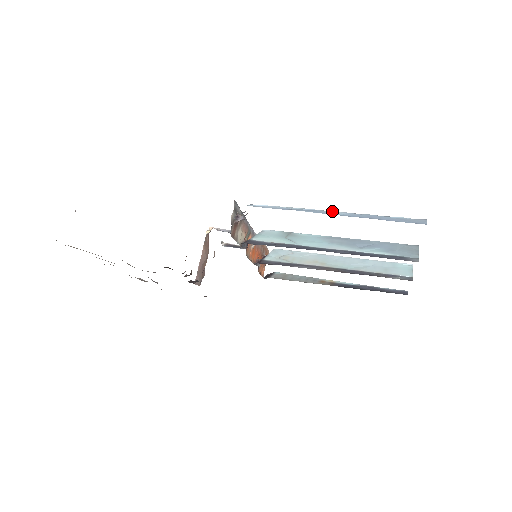
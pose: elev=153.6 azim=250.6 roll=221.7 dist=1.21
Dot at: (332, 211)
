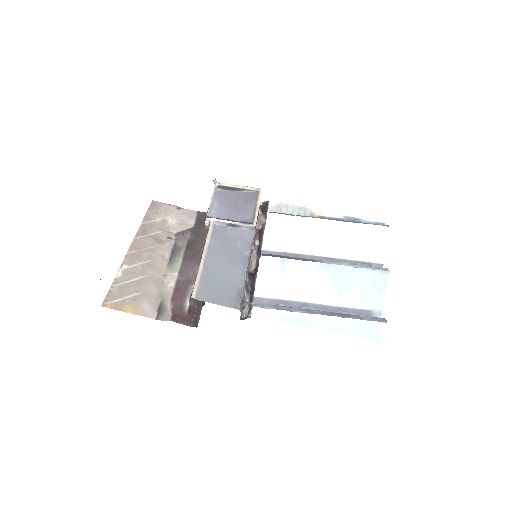
Dot at: (318, 315)
